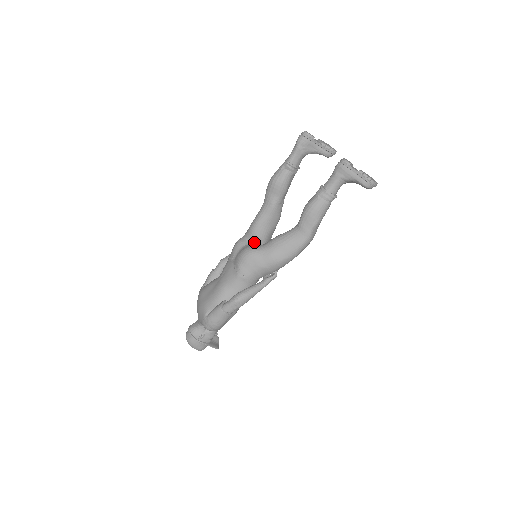
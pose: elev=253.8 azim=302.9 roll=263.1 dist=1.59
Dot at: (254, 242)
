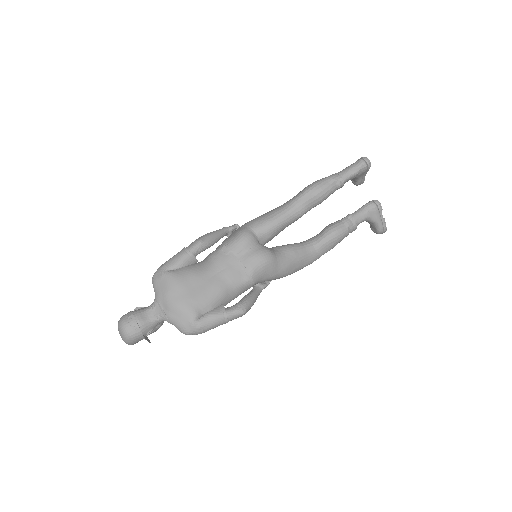
Dot at: (262, 241)
